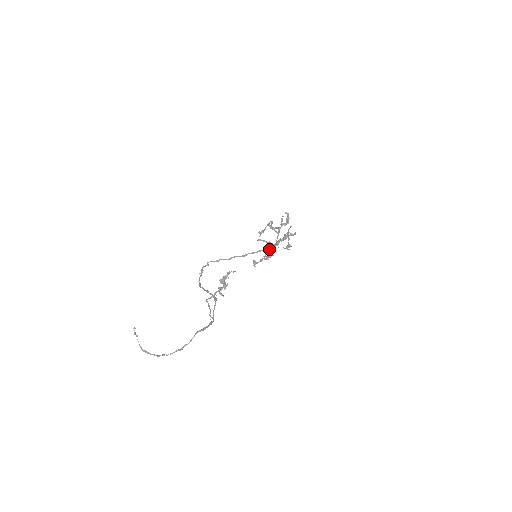
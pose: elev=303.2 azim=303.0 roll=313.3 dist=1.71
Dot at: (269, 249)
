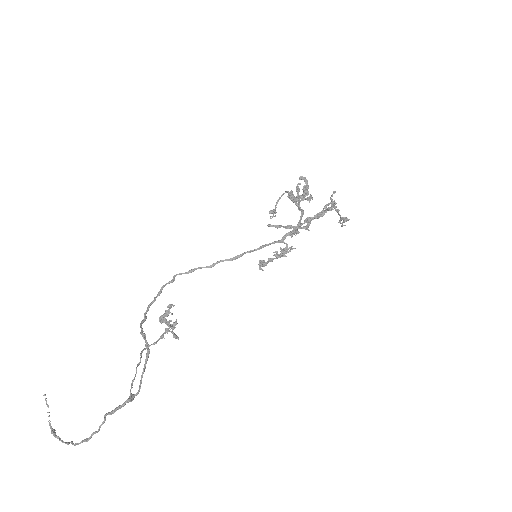
Dot at: (280, 241)
